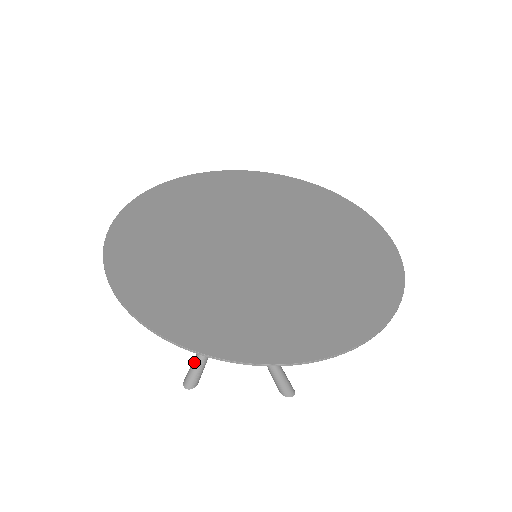
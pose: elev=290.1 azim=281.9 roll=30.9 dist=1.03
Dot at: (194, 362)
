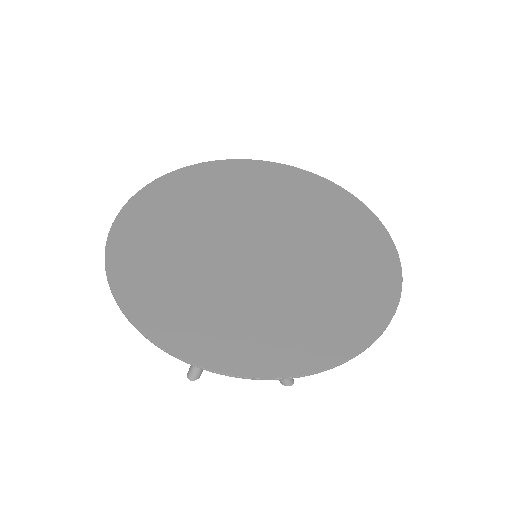
Dot at: occluded
